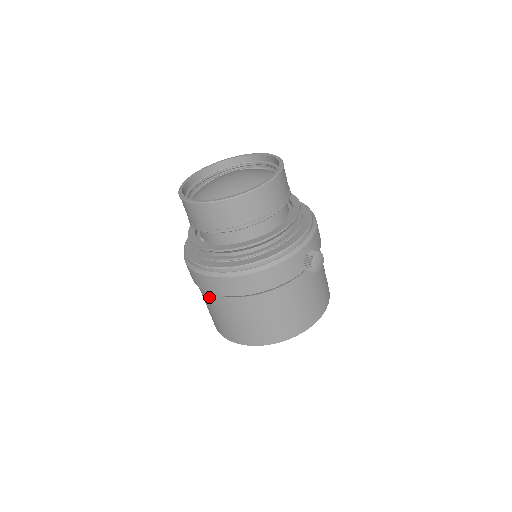
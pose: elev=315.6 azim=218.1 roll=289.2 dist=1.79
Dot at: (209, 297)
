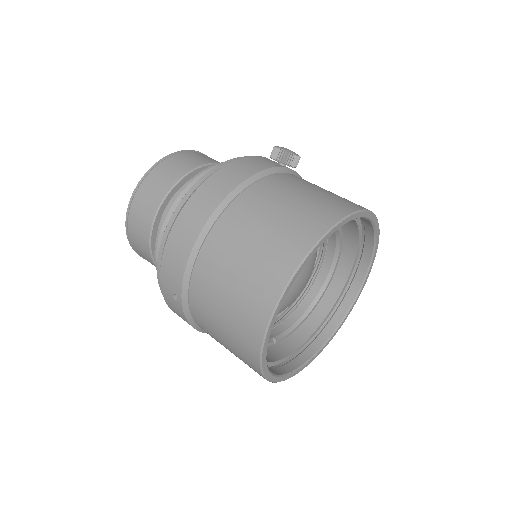
Dot at: (199, 276)
